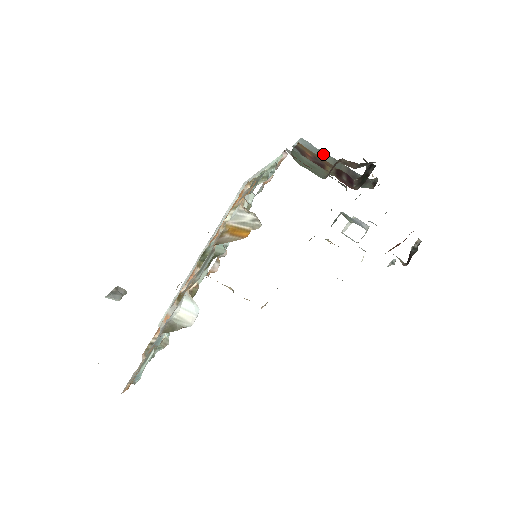
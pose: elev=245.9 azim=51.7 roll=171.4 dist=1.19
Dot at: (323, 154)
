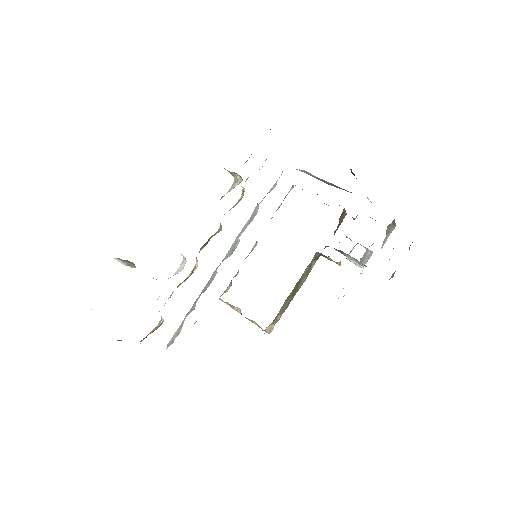
Dot at: (321, 179)
